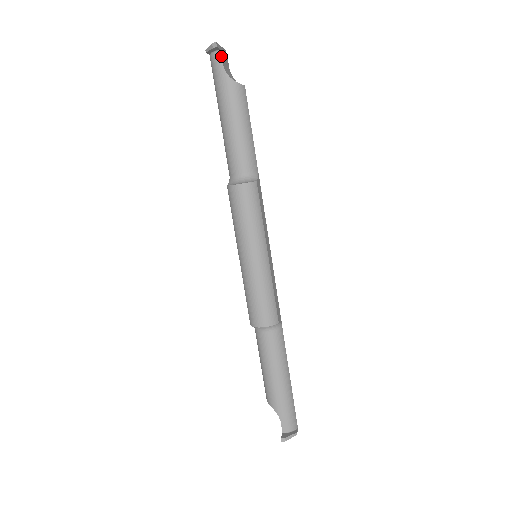
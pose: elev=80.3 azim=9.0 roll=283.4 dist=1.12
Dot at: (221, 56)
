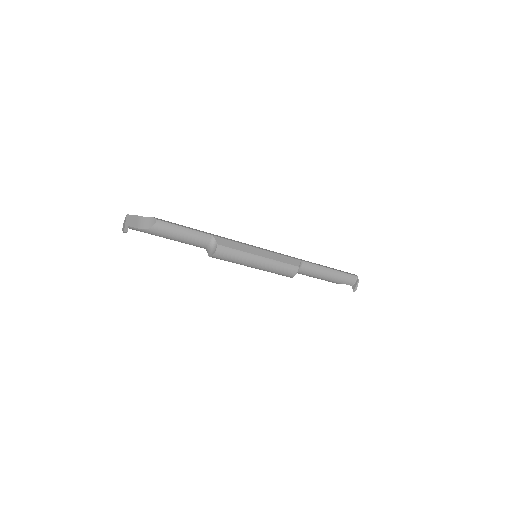
Dot at: (132, 227)
